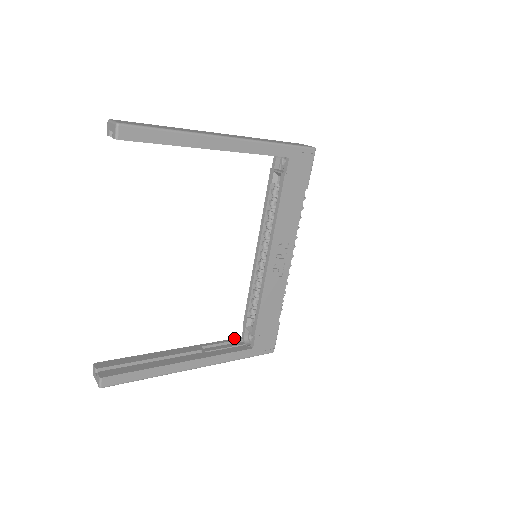
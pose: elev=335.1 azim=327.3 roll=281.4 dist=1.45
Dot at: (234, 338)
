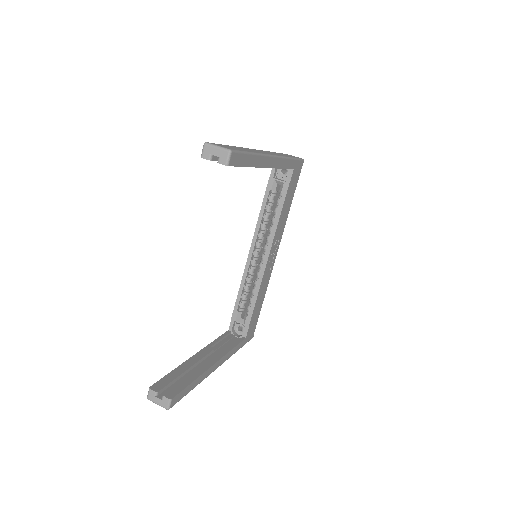
Dot at: (225, 332)
